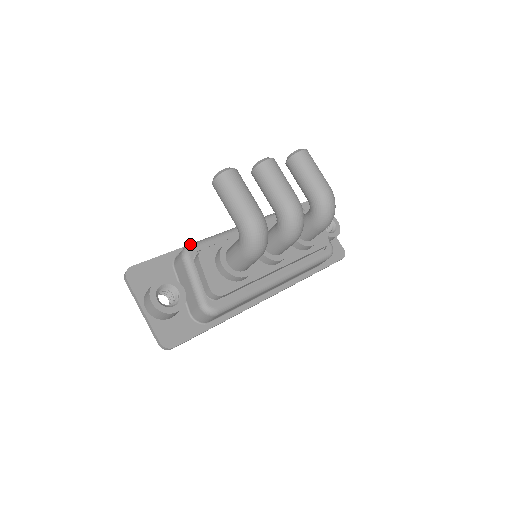
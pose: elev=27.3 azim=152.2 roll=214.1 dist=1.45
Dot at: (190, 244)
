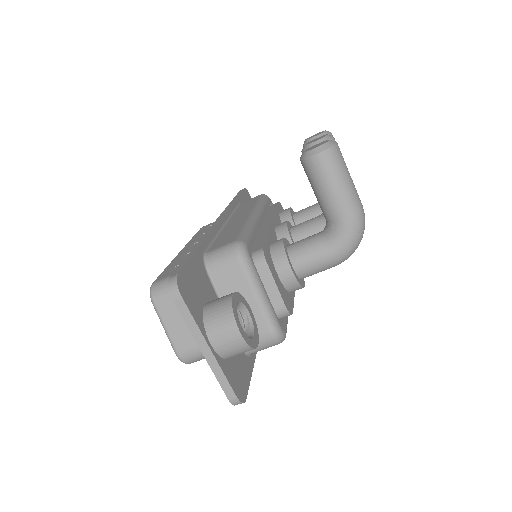
Dot at: (240, 239)
